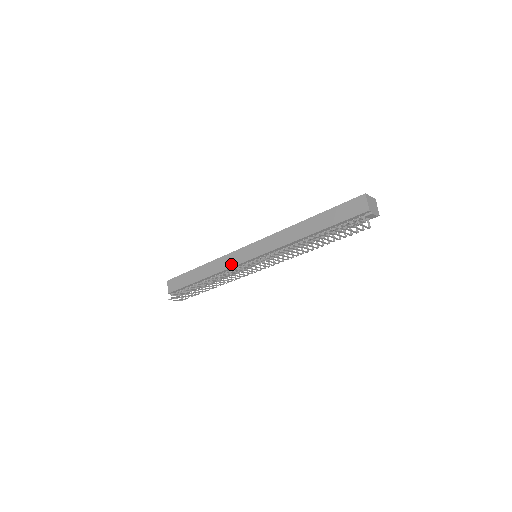
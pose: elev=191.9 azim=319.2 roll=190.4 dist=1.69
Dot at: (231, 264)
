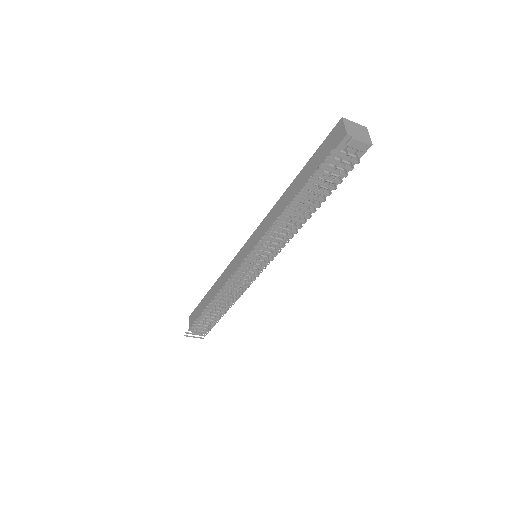
Dot at: (232, 273)
